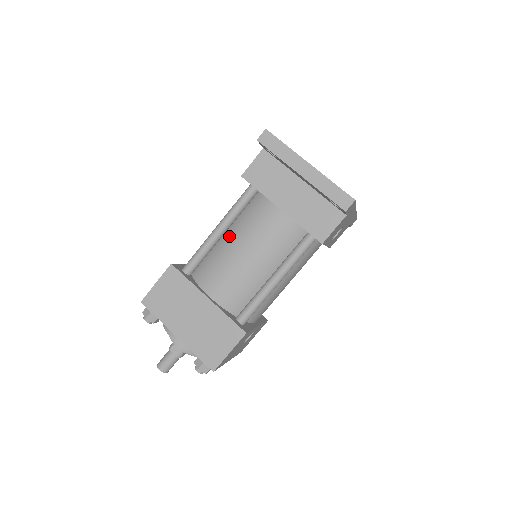
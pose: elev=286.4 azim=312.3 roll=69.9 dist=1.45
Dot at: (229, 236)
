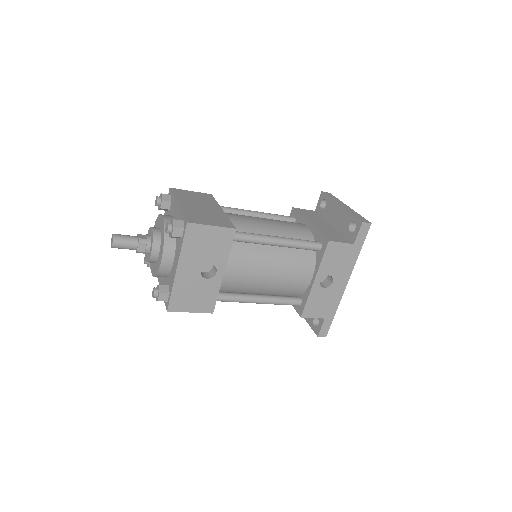
Dot at: occluded
